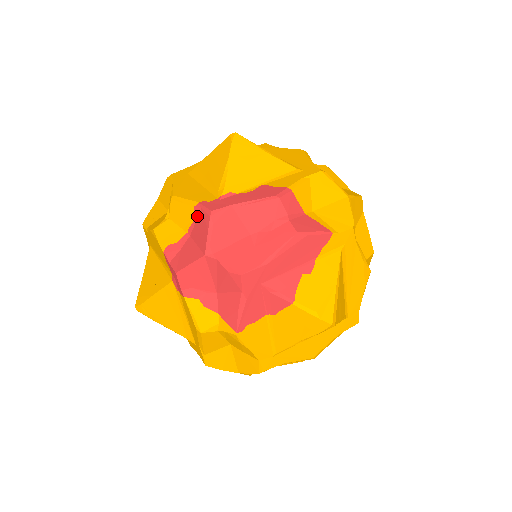
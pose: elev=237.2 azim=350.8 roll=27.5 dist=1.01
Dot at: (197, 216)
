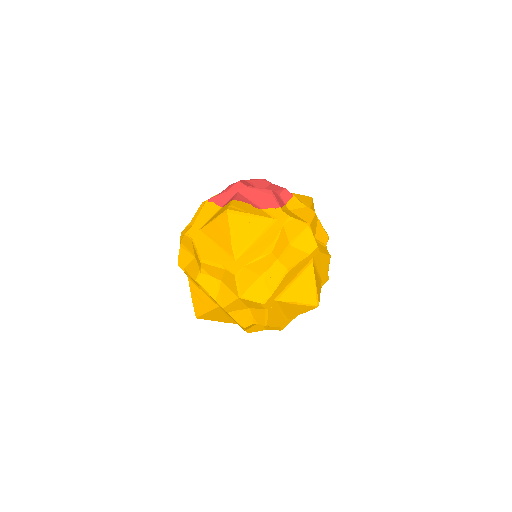
Dot at: occluded
